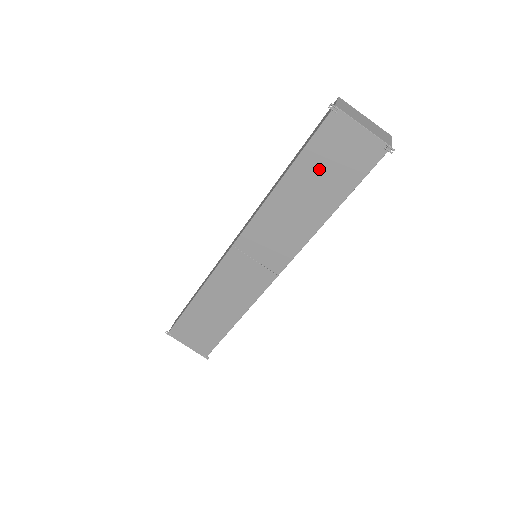
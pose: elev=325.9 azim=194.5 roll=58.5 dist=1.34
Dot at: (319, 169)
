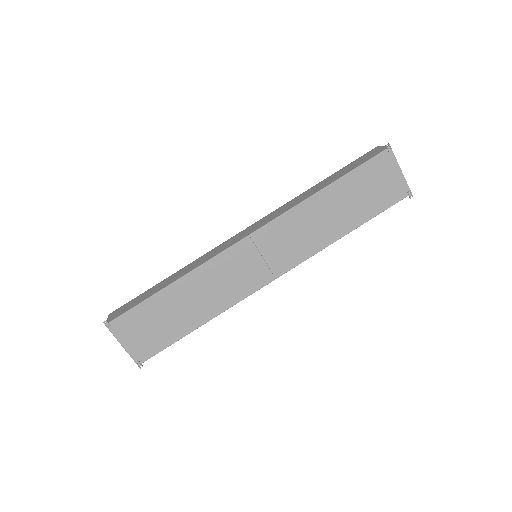
Dot at: (357, 190)
